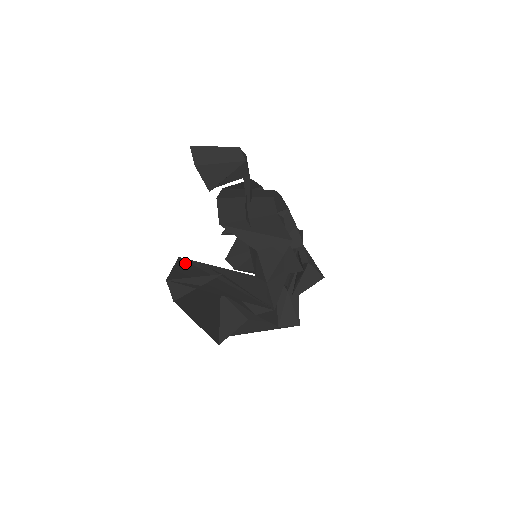
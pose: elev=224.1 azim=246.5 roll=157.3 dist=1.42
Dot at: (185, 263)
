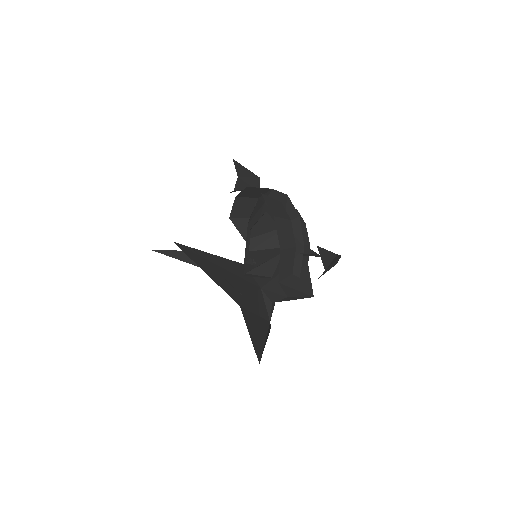
Dot at: (245, 313)
